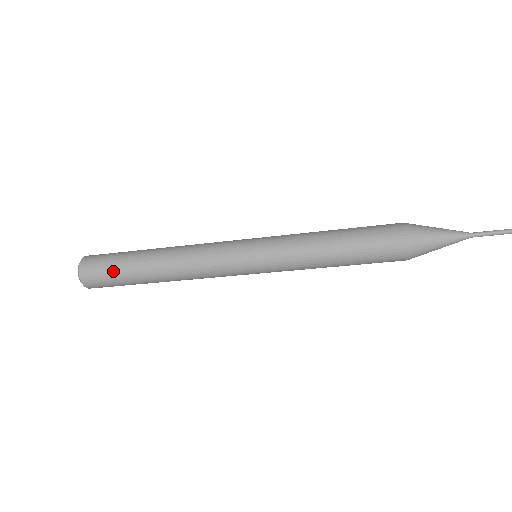
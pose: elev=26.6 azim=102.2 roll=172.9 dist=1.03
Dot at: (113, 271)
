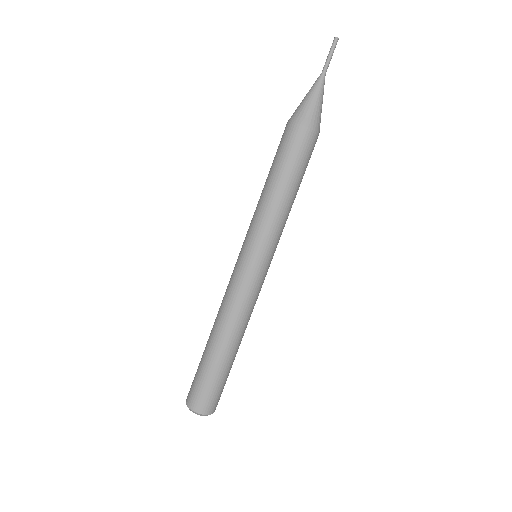
Dot at: (199, 376)
